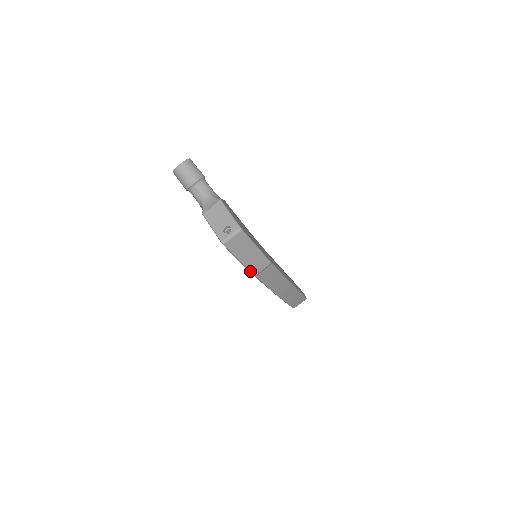
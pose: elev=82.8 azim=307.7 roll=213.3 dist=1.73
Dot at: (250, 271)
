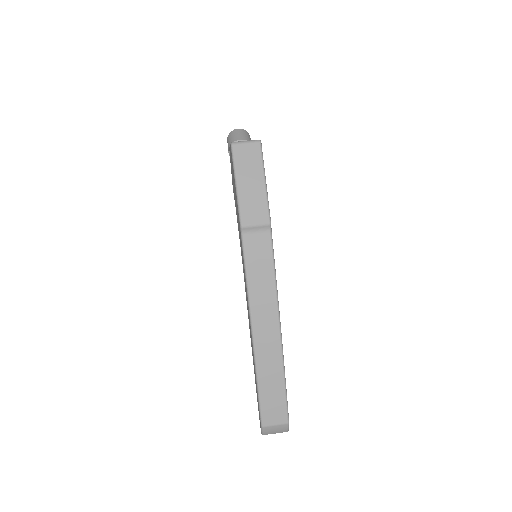
Dot at: (240, 213)
